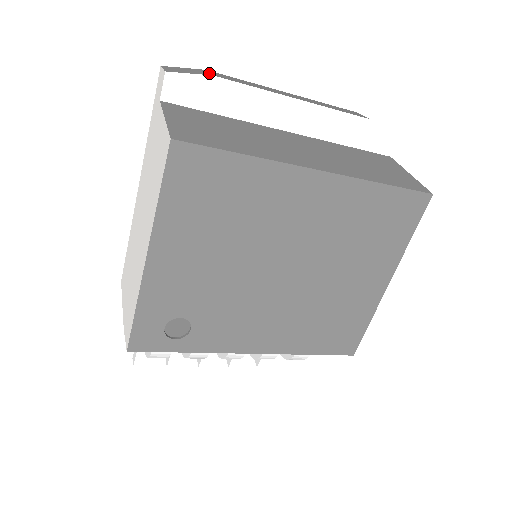
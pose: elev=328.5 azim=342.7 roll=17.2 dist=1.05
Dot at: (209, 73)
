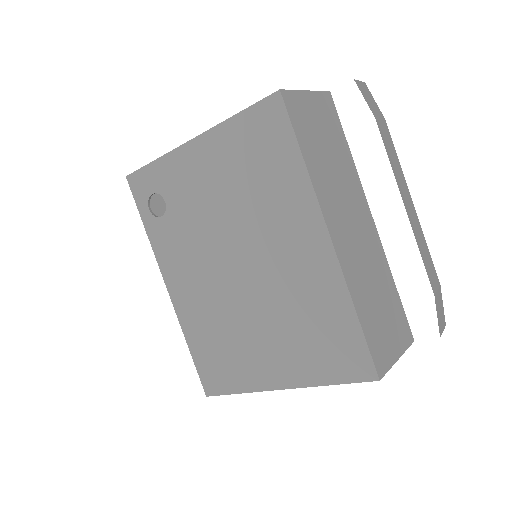
Dot at: (378, 117)
